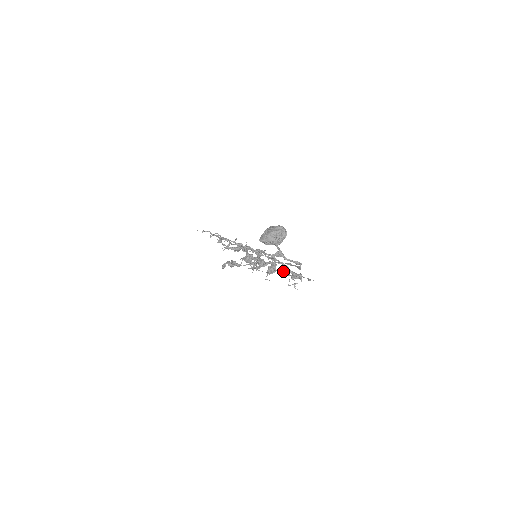
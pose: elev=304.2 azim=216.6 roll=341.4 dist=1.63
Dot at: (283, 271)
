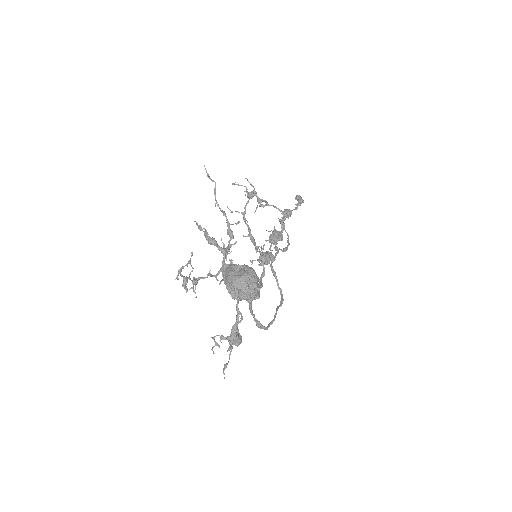
Dot at: occluded
